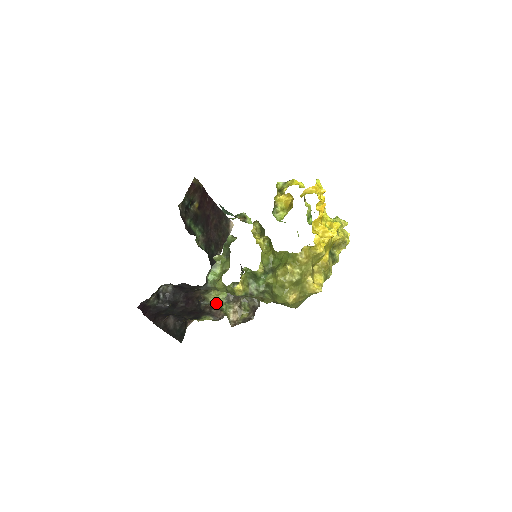
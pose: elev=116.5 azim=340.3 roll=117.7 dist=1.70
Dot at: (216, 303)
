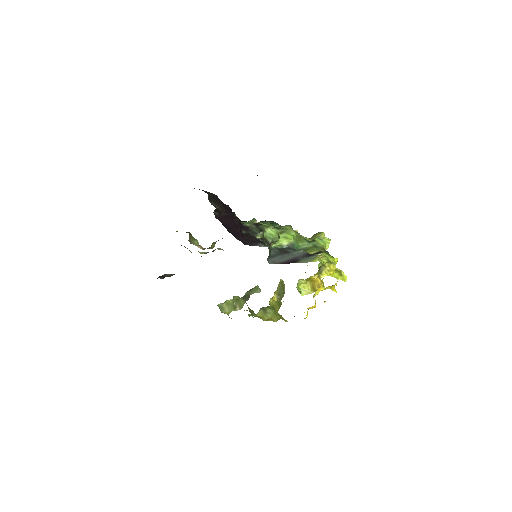
Dot at: occluded
